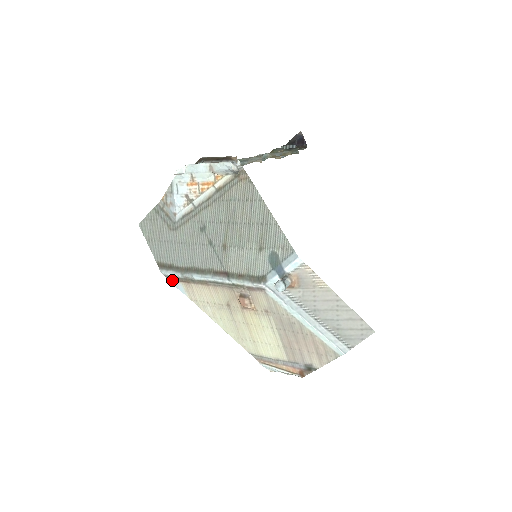
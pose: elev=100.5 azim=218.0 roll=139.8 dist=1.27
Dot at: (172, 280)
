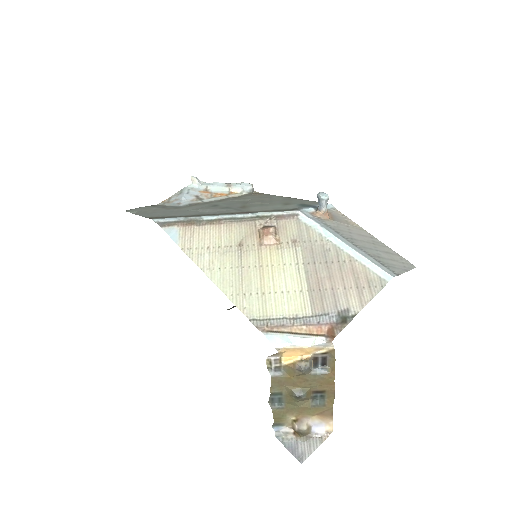
Dot at: (166, 226)
